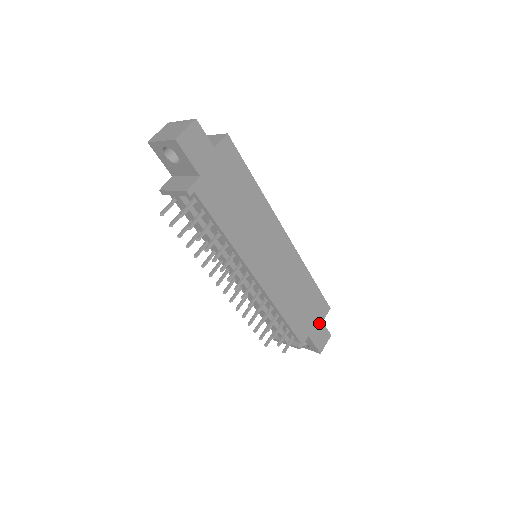
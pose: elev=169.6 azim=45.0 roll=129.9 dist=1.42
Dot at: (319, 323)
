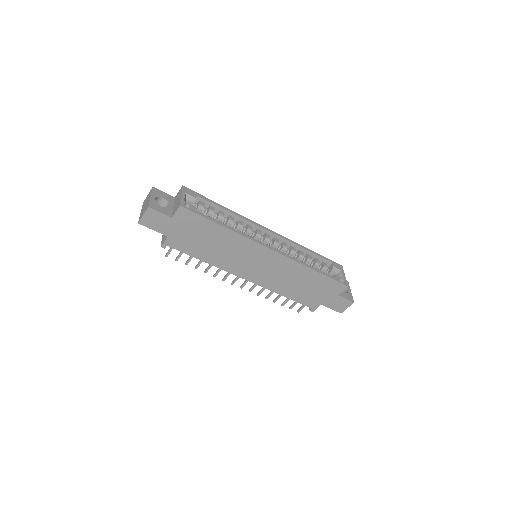
Dot at: (334, 296)
